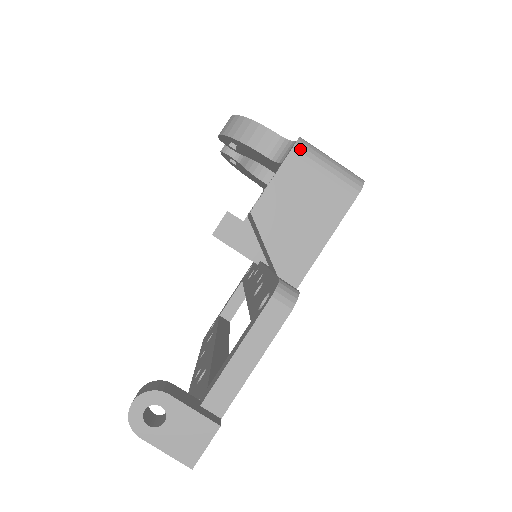
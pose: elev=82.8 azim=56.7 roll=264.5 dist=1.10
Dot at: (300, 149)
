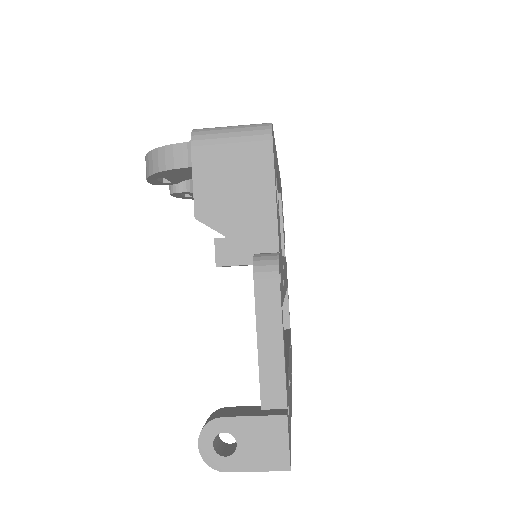
Dot at: (198, 138)
